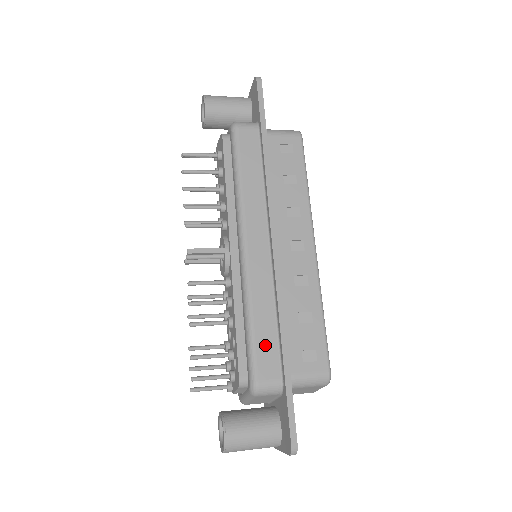
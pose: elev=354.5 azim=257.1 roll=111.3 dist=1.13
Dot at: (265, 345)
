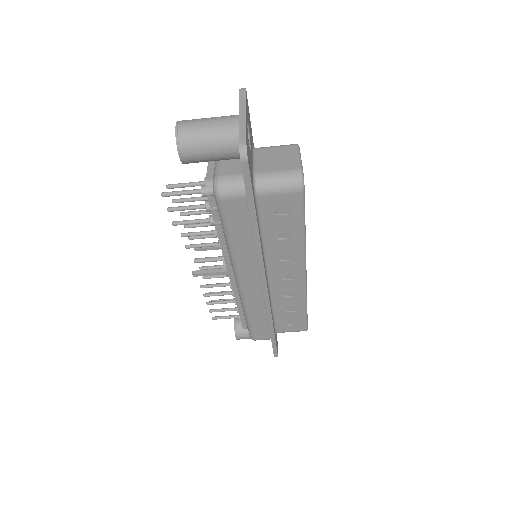
Dot at: occluded
